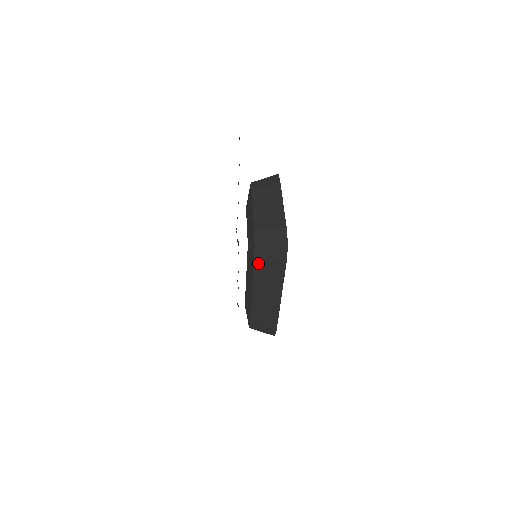
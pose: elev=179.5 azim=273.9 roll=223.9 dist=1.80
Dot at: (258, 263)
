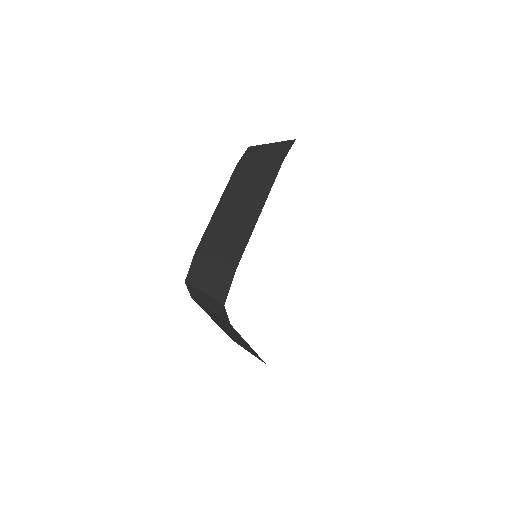
Dot at: (198, 303)
